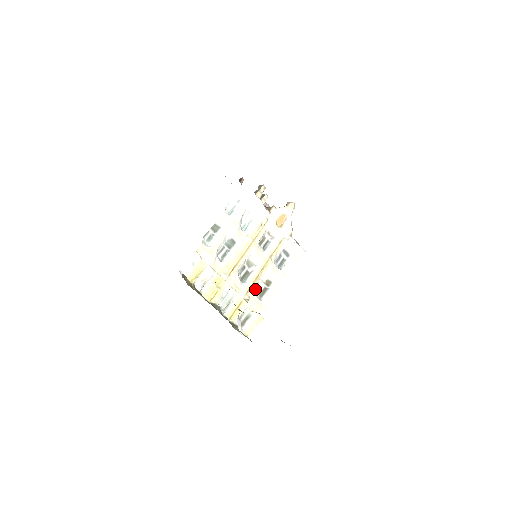
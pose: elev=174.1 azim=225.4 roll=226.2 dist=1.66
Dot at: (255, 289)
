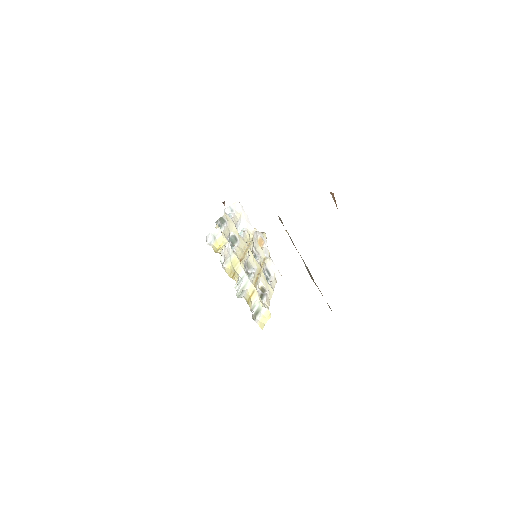
Dot at: occluded
